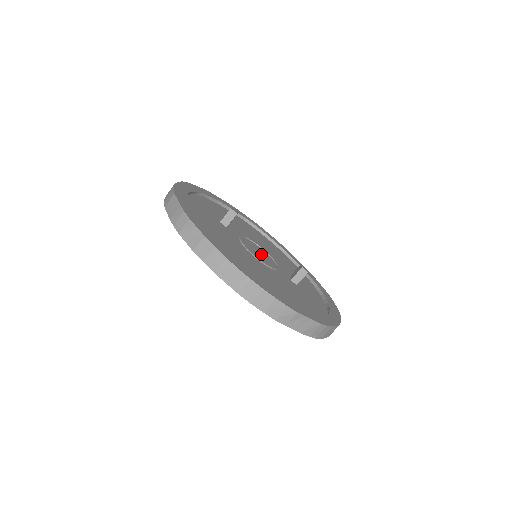
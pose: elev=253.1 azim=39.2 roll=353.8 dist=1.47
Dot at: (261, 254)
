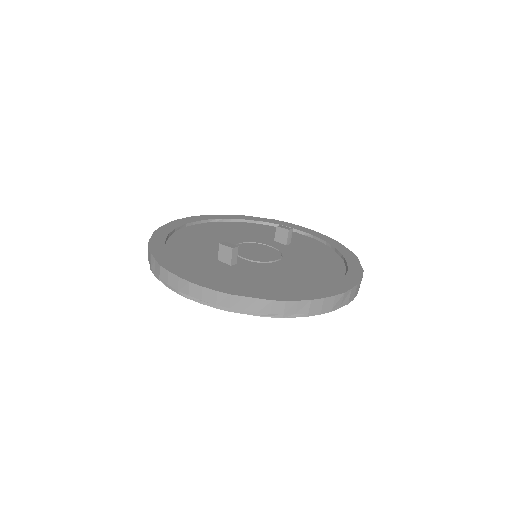
Dot at: (257, 251)
